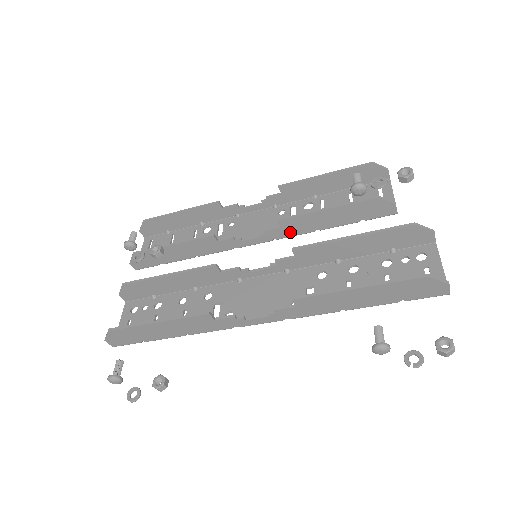
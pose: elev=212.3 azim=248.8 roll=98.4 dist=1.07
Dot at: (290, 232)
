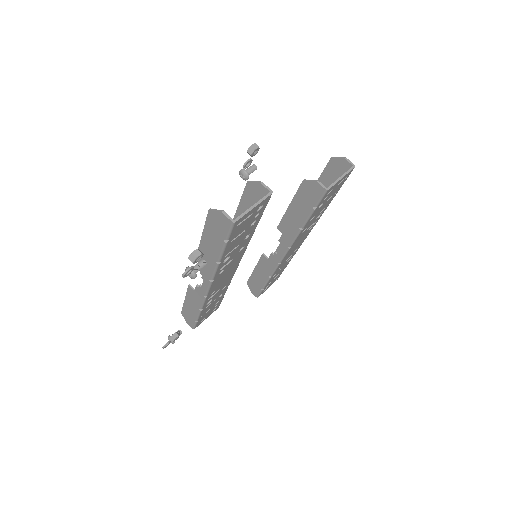
Dot at: (290, 236)
